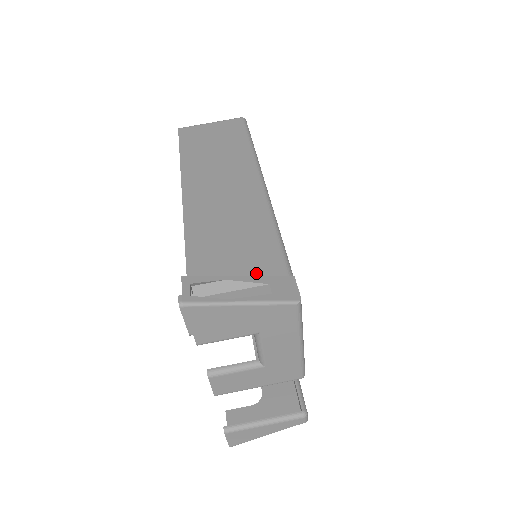
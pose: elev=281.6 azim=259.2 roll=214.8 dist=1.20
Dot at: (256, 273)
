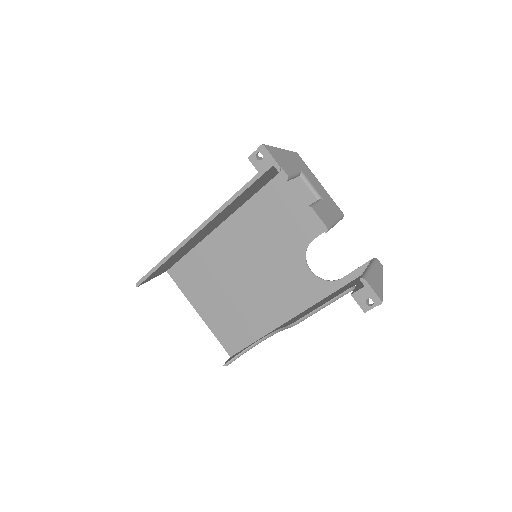
Dot at: occluded
